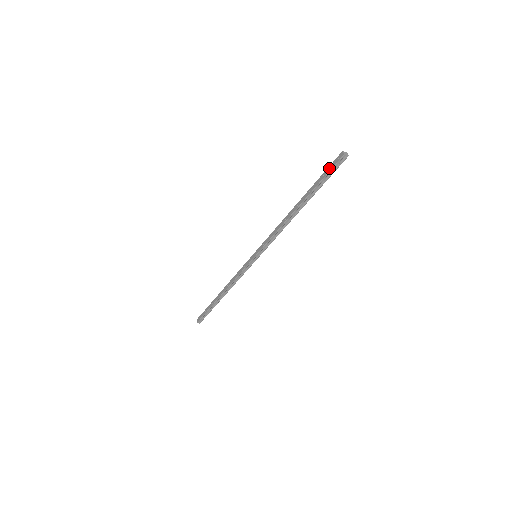
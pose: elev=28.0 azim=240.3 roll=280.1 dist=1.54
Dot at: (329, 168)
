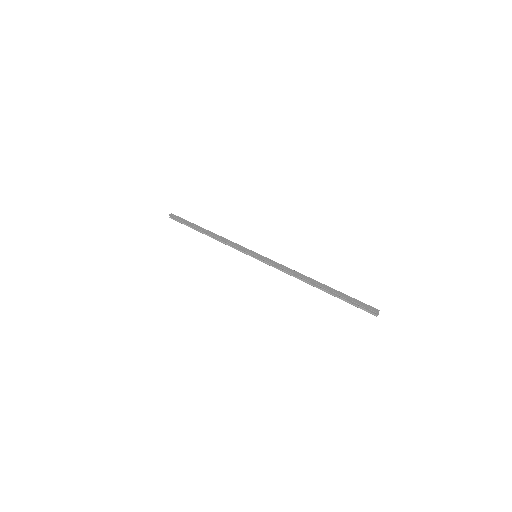
Dot at: (360, 302)
